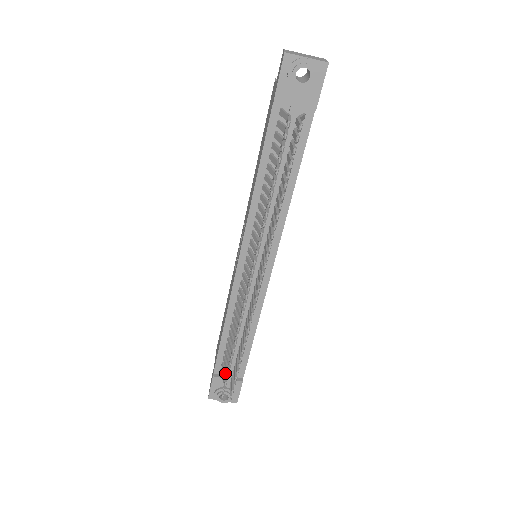
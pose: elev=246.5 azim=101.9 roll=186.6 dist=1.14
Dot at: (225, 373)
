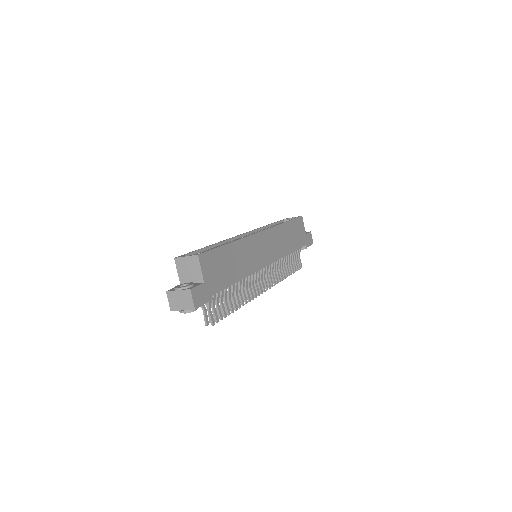
Dot at: occluded
